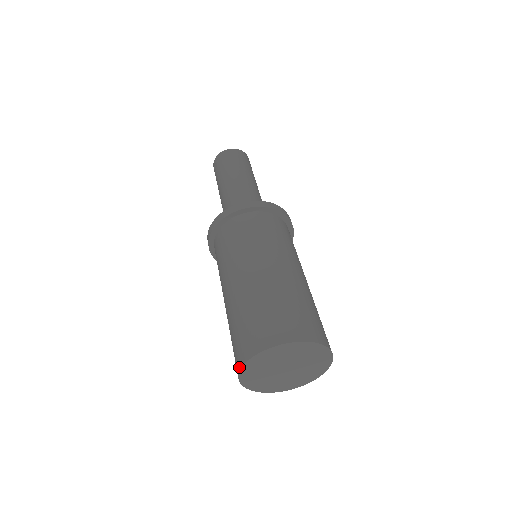
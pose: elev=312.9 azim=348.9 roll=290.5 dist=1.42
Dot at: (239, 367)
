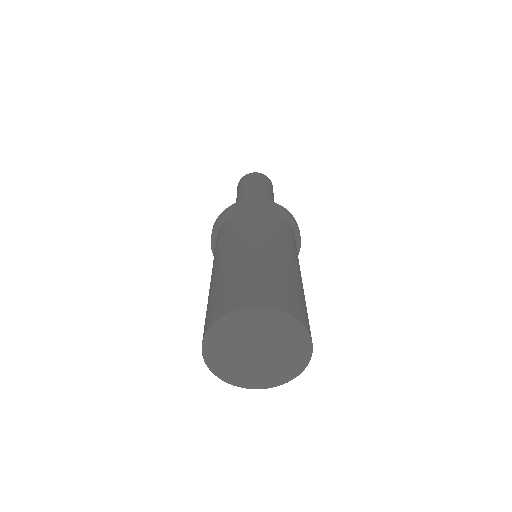
Dot at: (207, 363)
